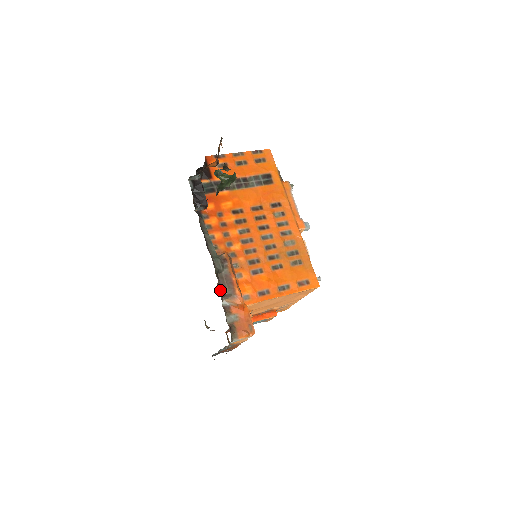
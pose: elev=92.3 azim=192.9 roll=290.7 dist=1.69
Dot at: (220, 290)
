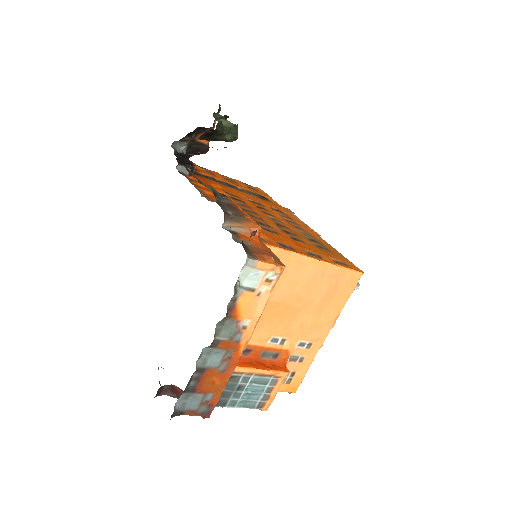
Dot at: occluded
